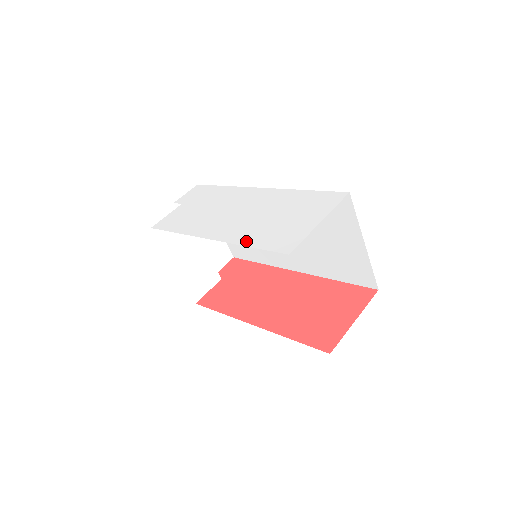
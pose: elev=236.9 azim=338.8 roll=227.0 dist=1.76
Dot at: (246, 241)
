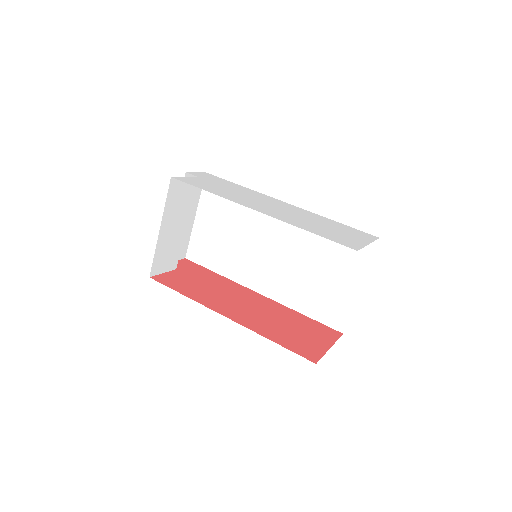
Dot at: (303, 227)
